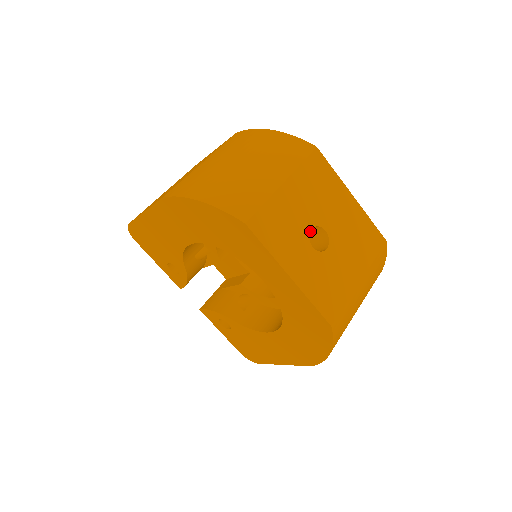
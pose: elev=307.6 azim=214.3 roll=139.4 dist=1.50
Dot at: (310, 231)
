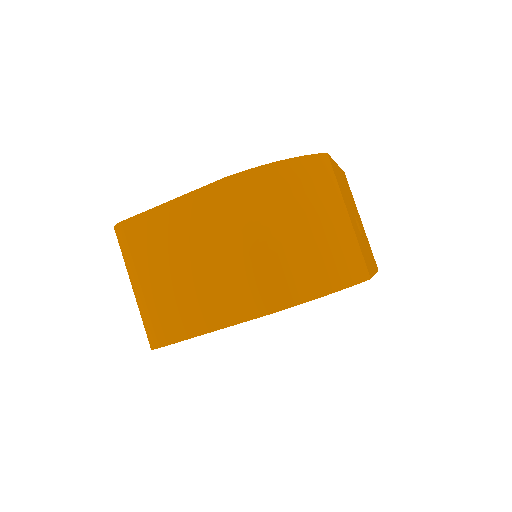
Dot at: occluded
